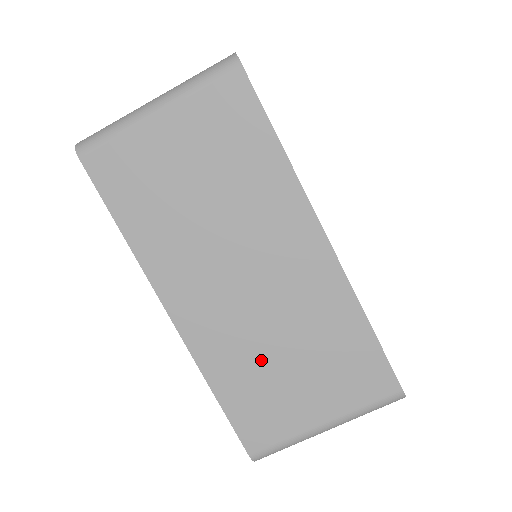
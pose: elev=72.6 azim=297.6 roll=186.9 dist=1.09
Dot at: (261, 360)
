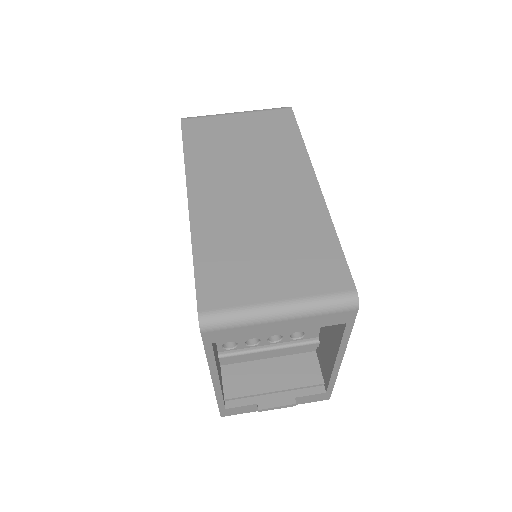
Dot at: (243, 240)
